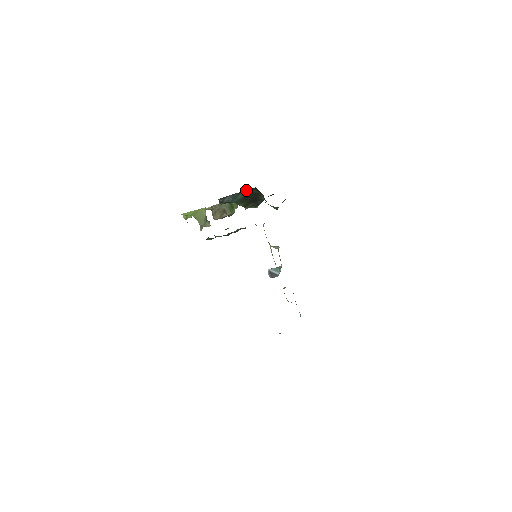
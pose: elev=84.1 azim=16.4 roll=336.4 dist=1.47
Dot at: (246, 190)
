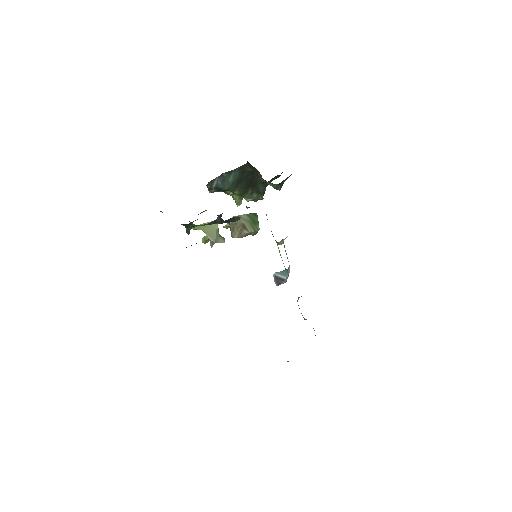
Dot at: (237, 168)
